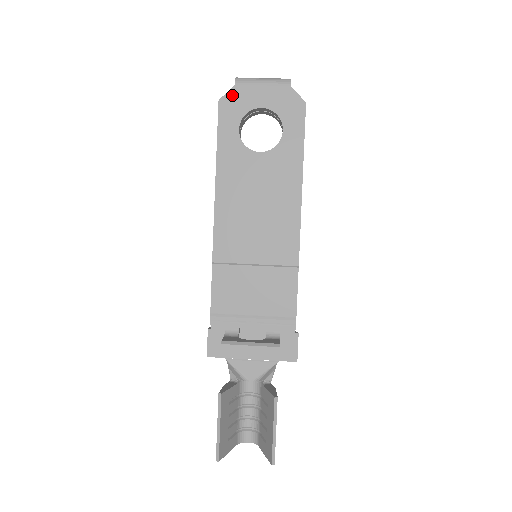
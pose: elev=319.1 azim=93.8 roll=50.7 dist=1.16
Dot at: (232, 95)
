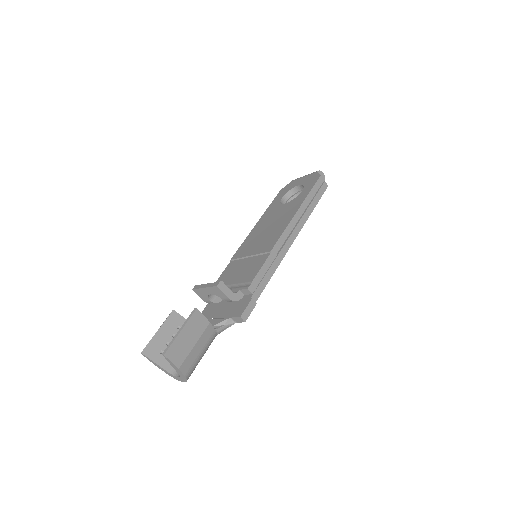
Dot at: (288, 186)
